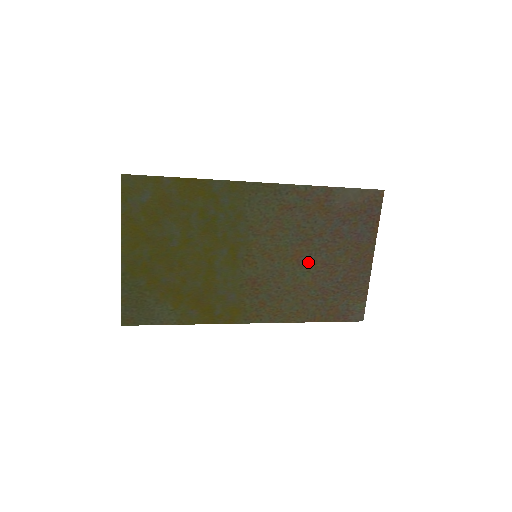
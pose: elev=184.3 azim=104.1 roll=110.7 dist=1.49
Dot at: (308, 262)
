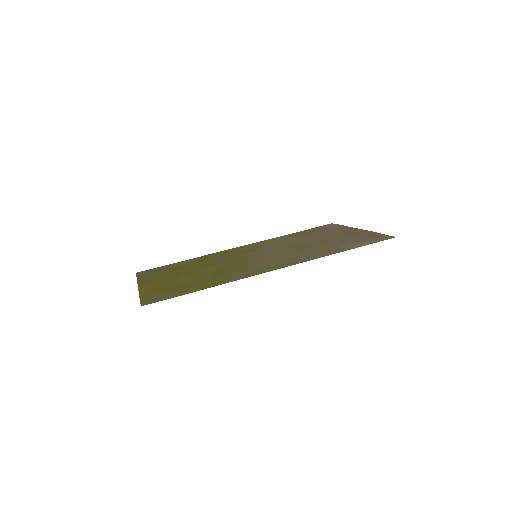
Dot at: (301, 243)
